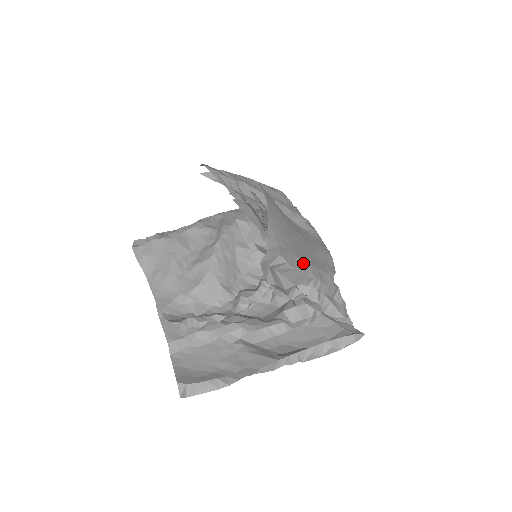
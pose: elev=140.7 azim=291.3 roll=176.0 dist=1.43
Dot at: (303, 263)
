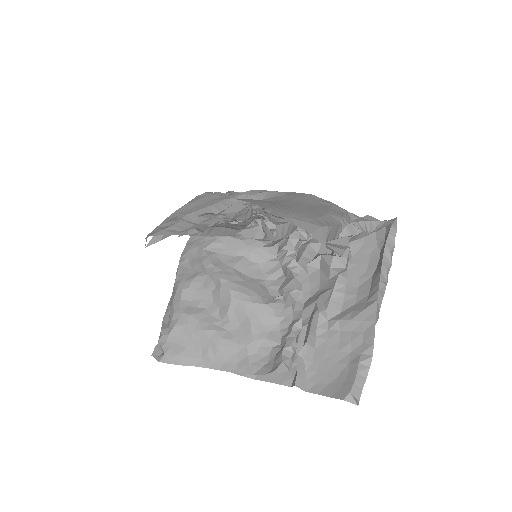
Dot at: (327, 216)
